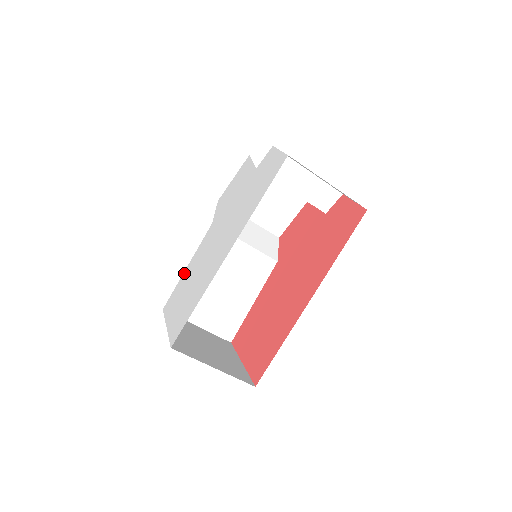
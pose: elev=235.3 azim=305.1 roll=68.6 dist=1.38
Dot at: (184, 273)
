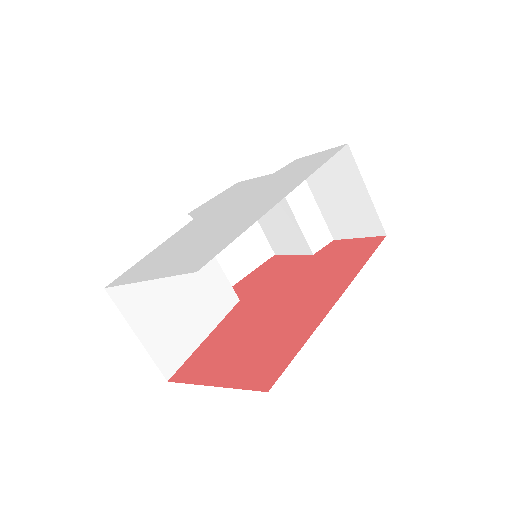
Dot at: (151, 253)
